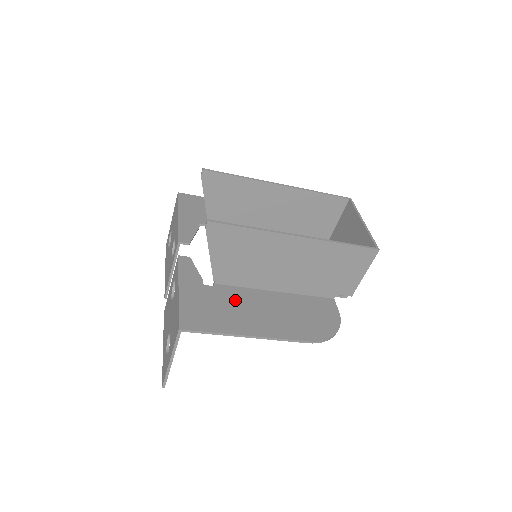
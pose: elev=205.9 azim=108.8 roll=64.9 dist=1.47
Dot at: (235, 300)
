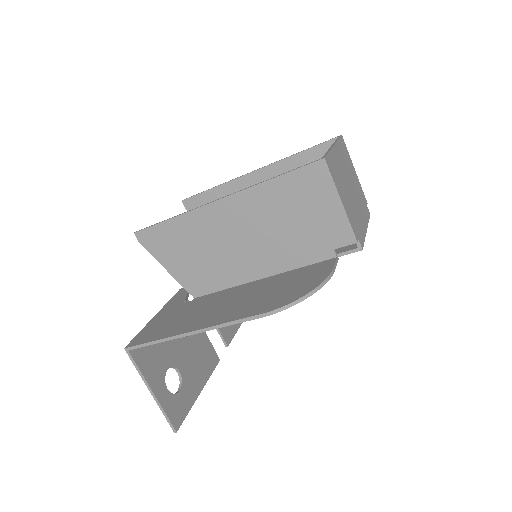
Dot at: (203, 305)
